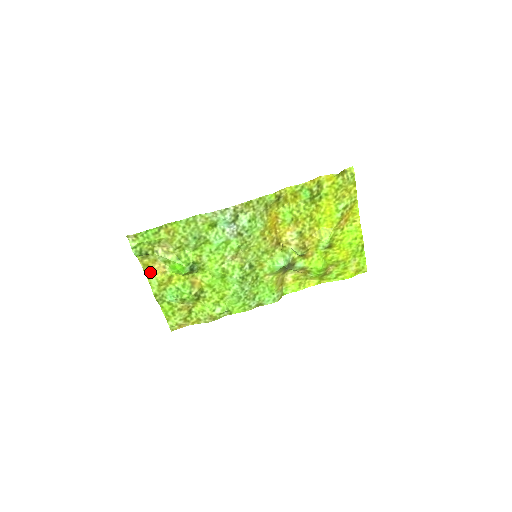
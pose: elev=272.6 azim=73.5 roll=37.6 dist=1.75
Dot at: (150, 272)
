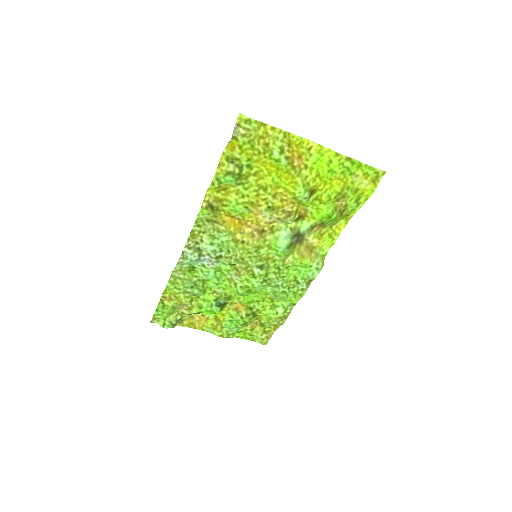
Dot at: (198, 325)
